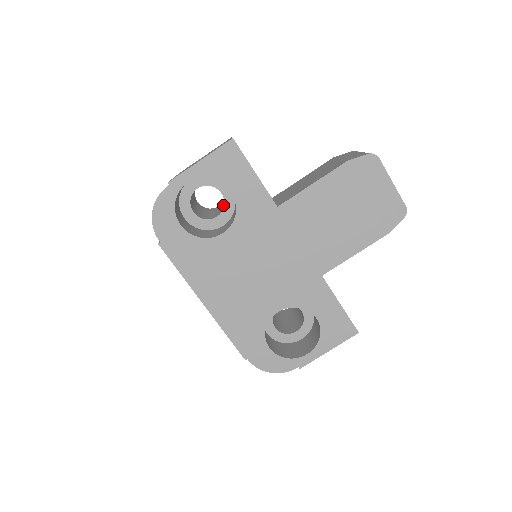
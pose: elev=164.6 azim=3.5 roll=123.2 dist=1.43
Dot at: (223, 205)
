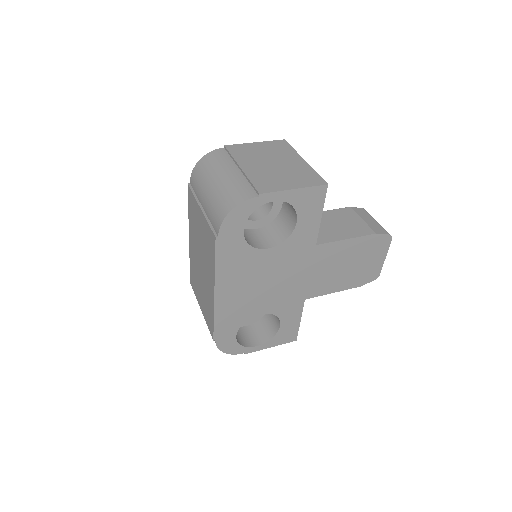
Dot at: occluded
